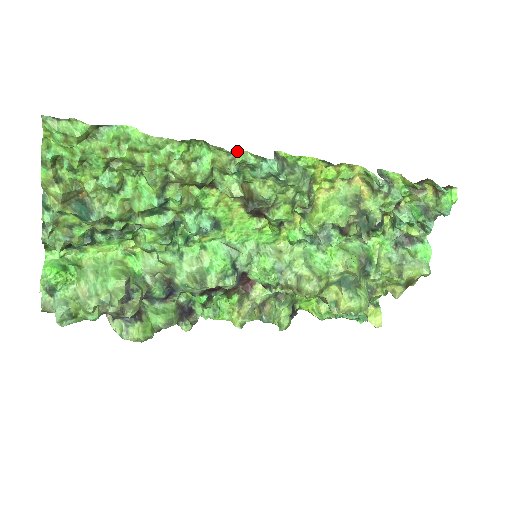
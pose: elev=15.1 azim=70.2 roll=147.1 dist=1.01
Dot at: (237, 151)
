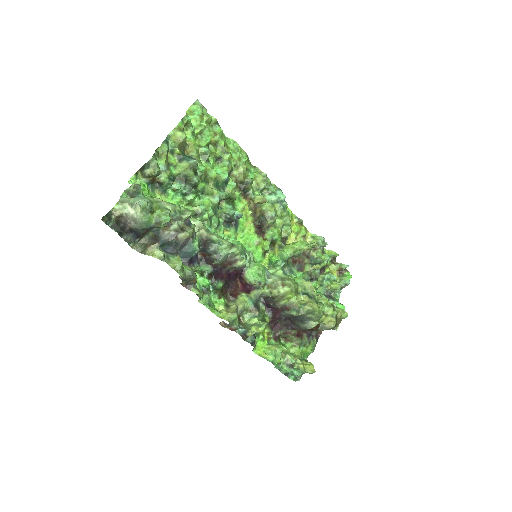
Dot at: occluded
